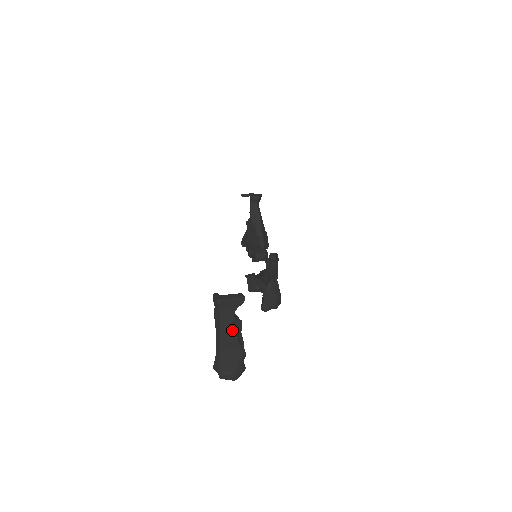
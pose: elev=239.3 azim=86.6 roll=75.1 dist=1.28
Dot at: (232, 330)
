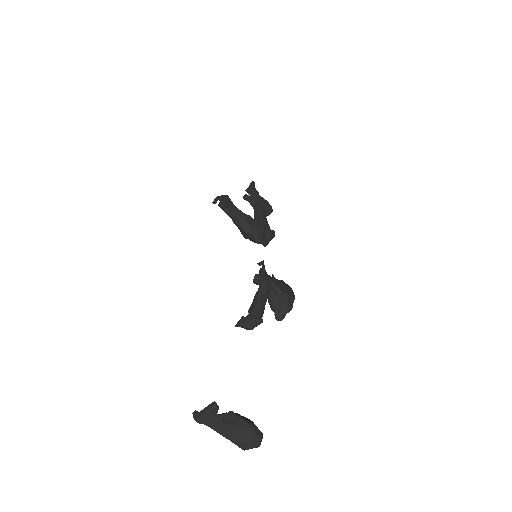
Dot at: (227, 426)
